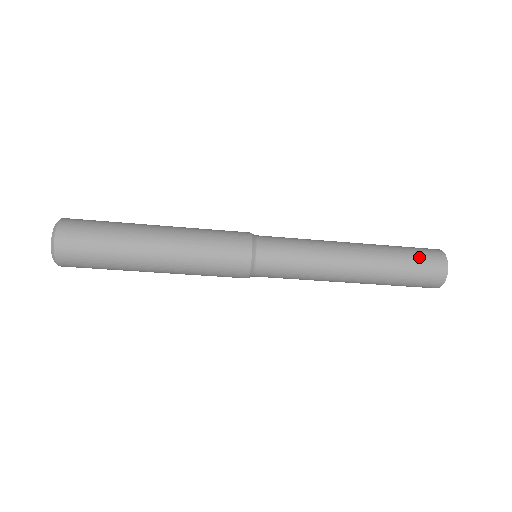
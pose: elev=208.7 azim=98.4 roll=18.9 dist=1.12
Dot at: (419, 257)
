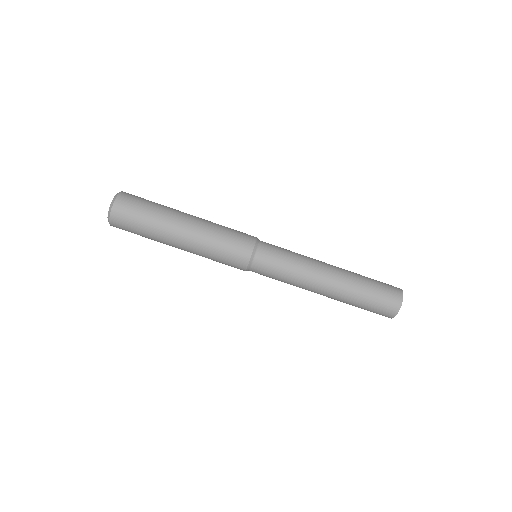
Dot at: occluded
